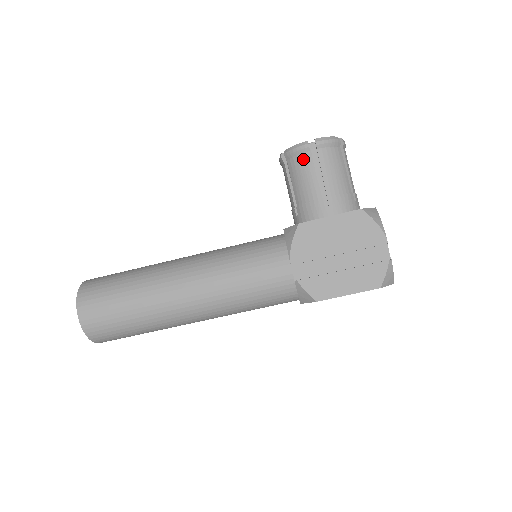
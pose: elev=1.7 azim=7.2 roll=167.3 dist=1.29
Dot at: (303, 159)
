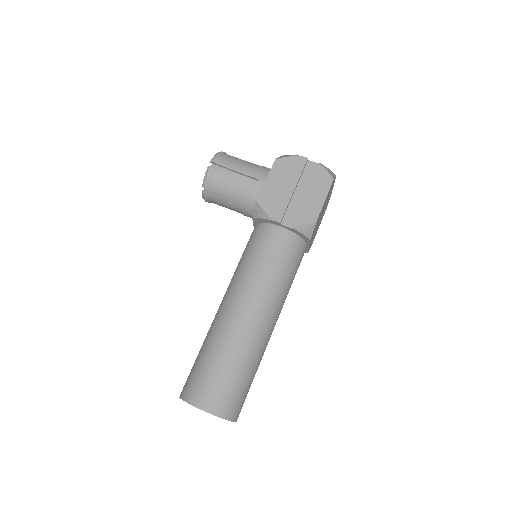
Dot at: (217, 177)
